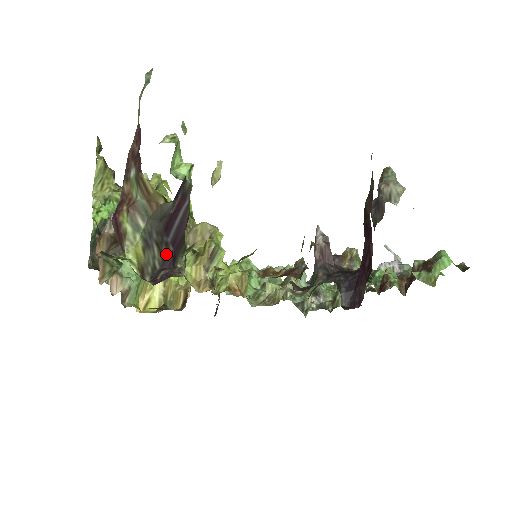
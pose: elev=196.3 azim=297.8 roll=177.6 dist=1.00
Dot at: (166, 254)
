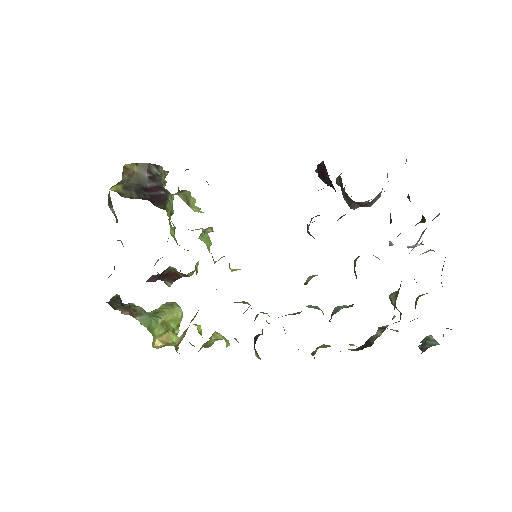
Dot at: (143, 197)
